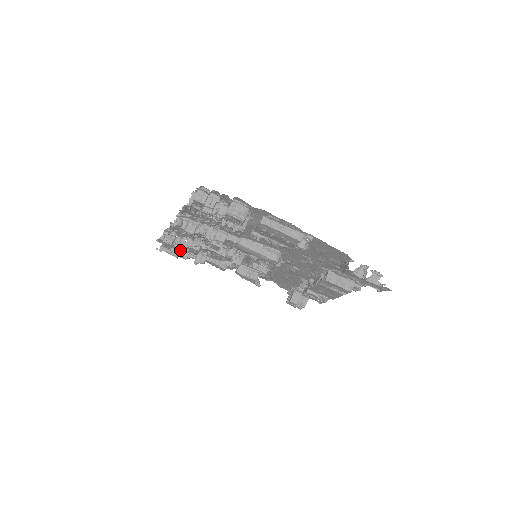
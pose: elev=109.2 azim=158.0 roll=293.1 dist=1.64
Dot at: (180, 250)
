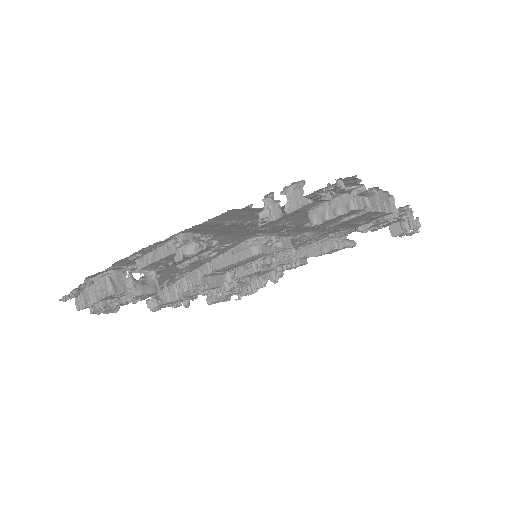
Dot at: (233, 294)
